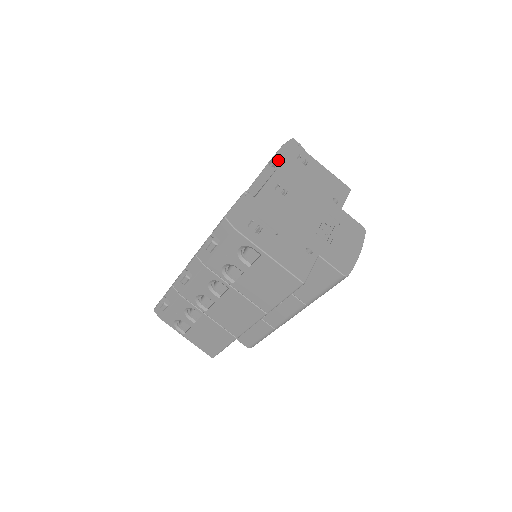
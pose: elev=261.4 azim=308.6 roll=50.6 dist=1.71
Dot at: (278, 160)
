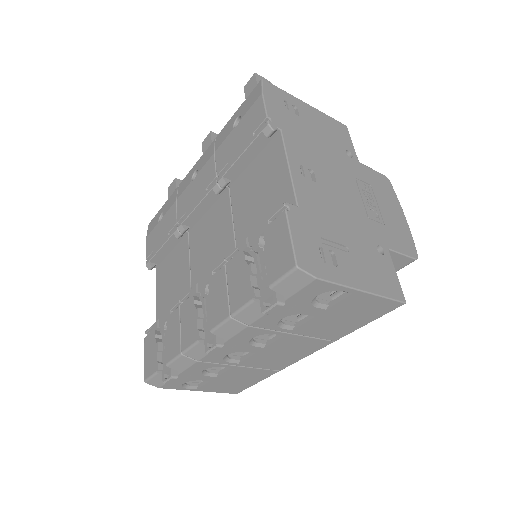
Dot at: (275, 124)
